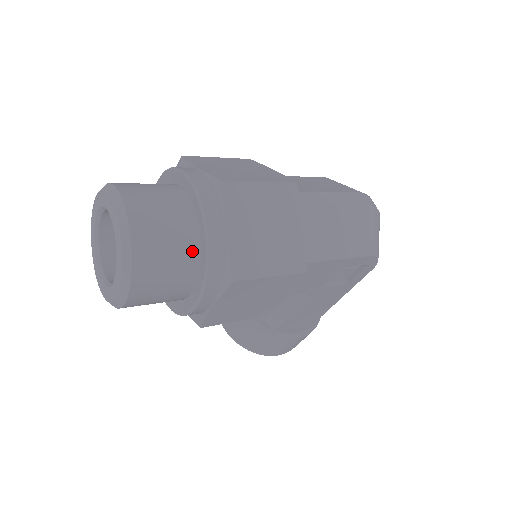
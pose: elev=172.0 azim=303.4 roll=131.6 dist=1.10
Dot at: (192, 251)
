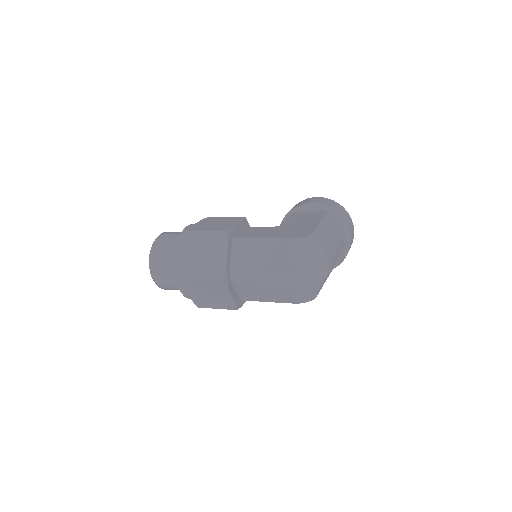
Dot at: occluded
